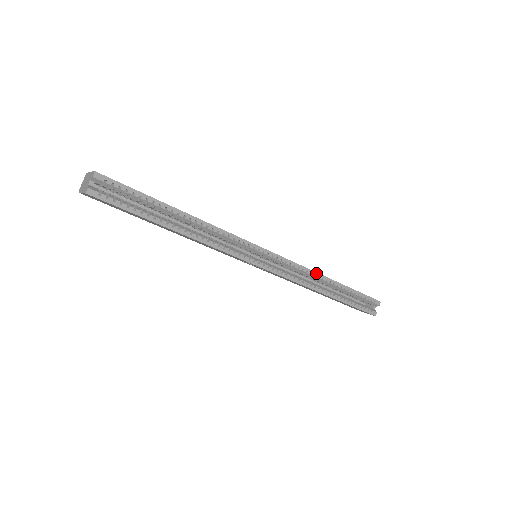
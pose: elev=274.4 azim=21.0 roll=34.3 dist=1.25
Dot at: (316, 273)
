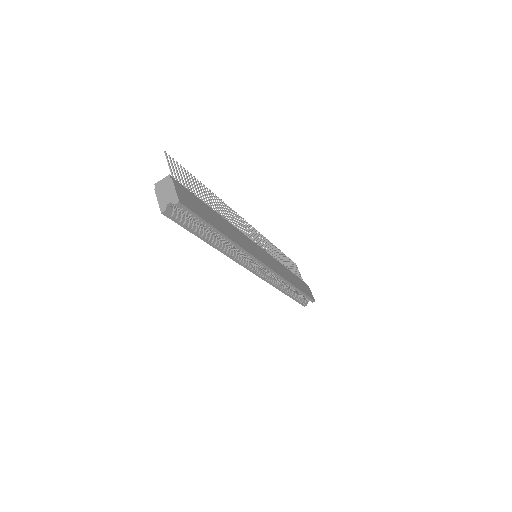
Dot at: (288, 282)
